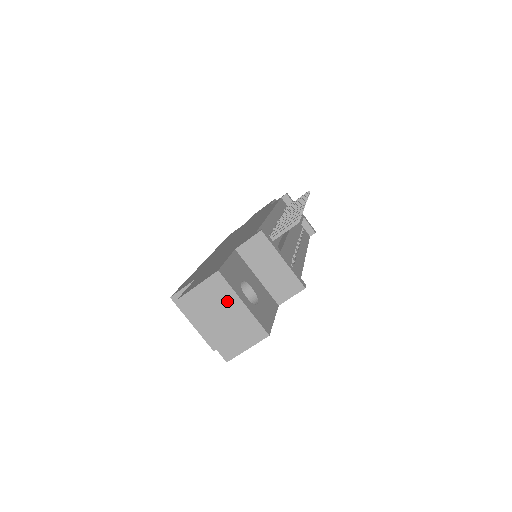
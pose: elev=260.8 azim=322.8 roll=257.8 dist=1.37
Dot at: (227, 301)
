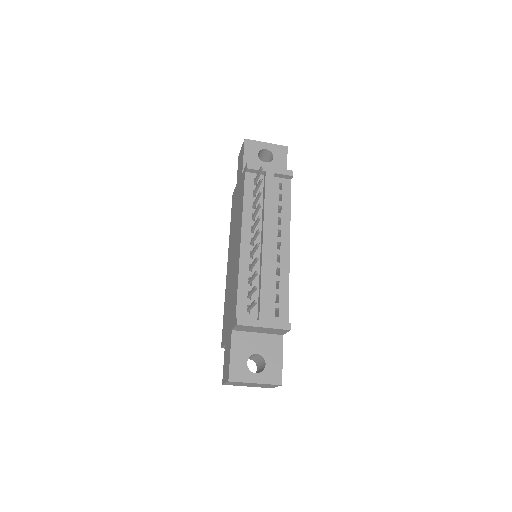
Dot at: occluded
